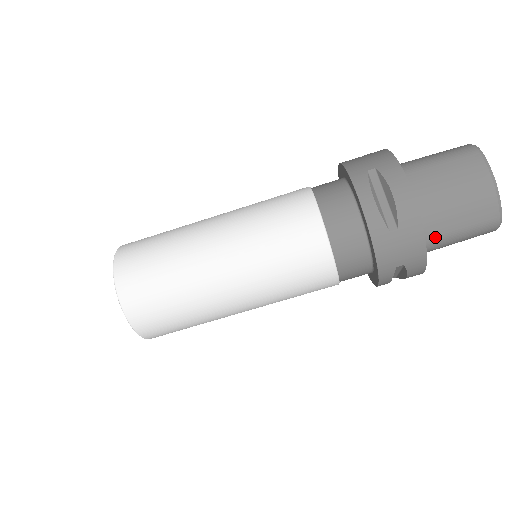
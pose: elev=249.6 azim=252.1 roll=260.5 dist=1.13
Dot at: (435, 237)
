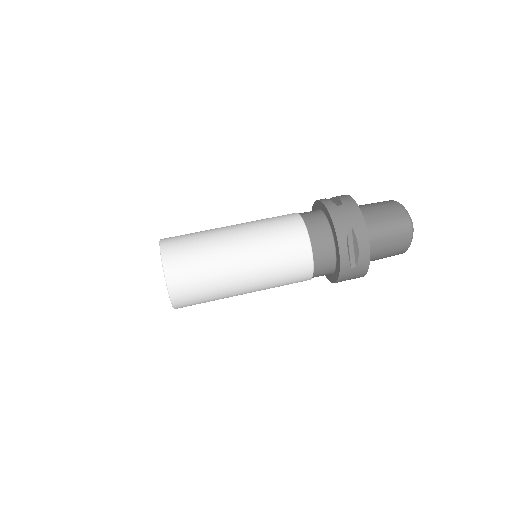
Dot at: (371, 224)
